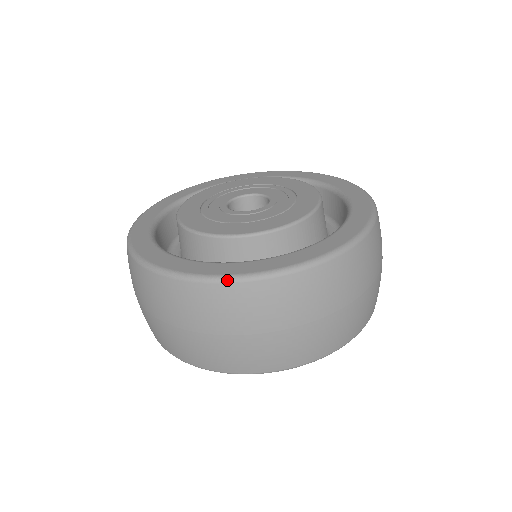
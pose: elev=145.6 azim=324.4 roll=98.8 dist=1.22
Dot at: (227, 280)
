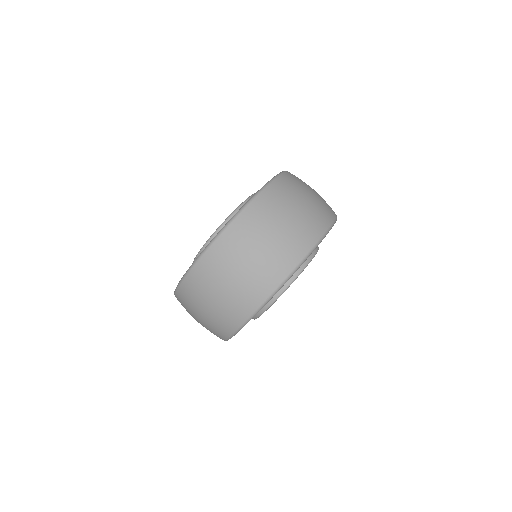
Dot at: (190, 268)
